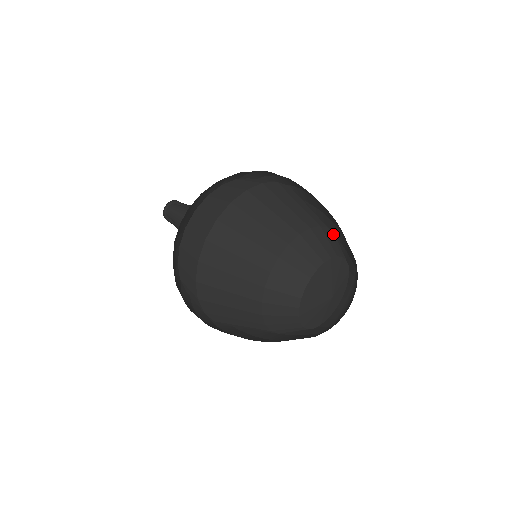
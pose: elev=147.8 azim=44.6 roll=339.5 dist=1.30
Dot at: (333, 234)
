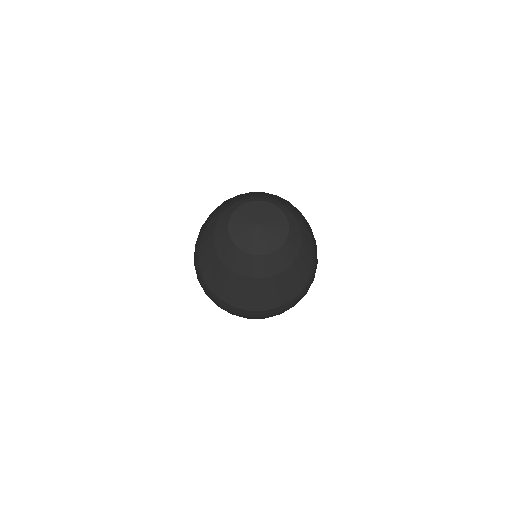
Dot at: (300, 237)
